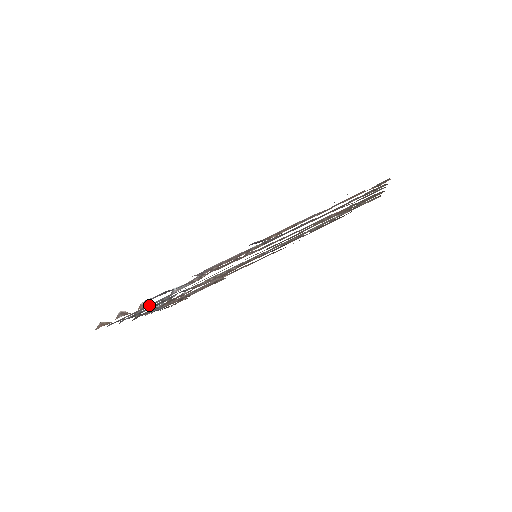
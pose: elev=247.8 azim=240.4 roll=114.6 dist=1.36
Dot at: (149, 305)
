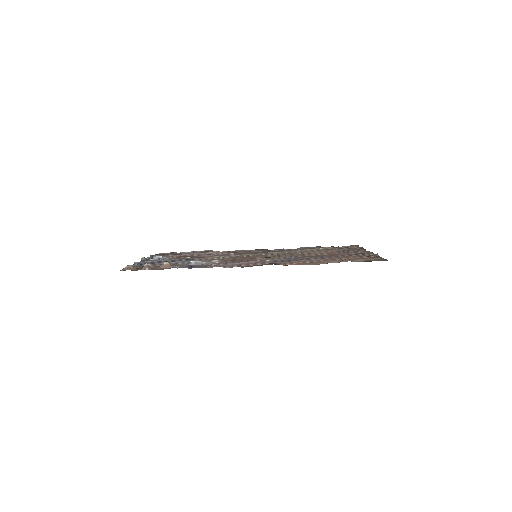
Dot at: occluded
